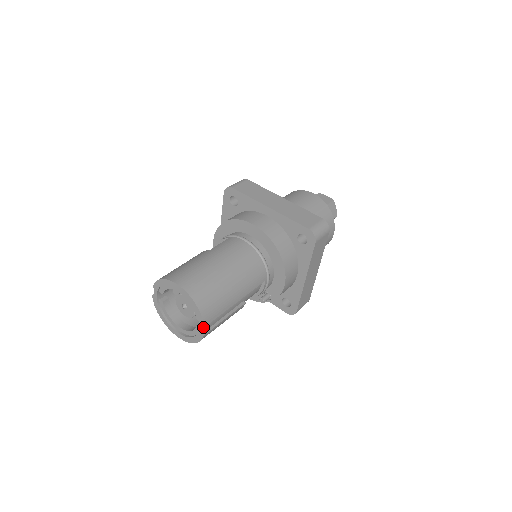
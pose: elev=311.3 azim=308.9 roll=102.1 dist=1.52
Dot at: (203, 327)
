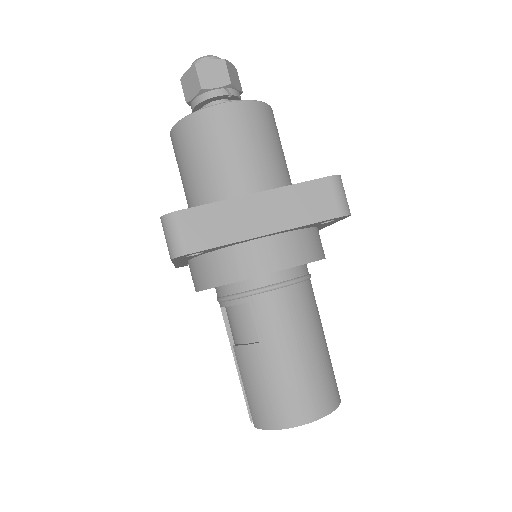
Dot at: occluded
